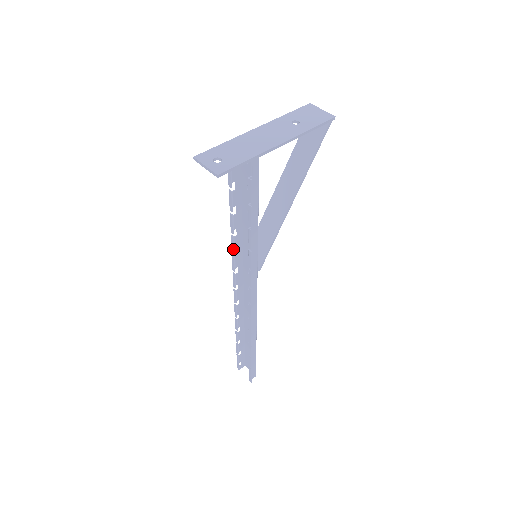
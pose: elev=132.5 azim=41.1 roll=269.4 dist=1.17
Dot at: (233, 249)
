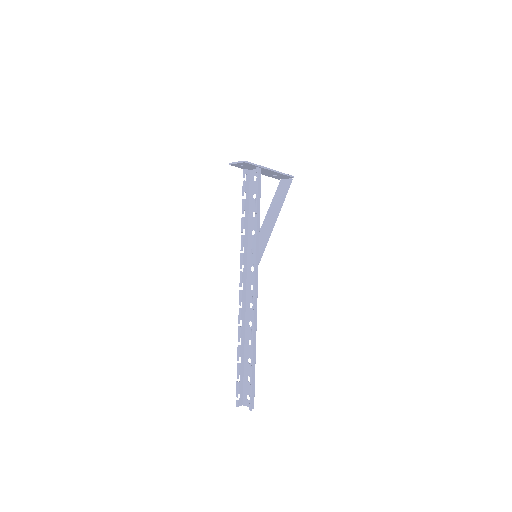
Dot at: (242, 246)
